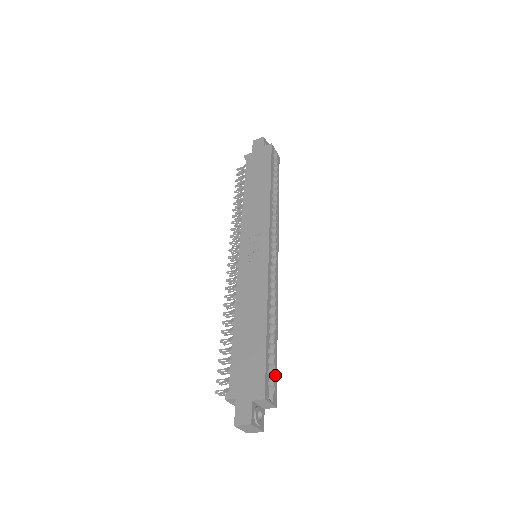
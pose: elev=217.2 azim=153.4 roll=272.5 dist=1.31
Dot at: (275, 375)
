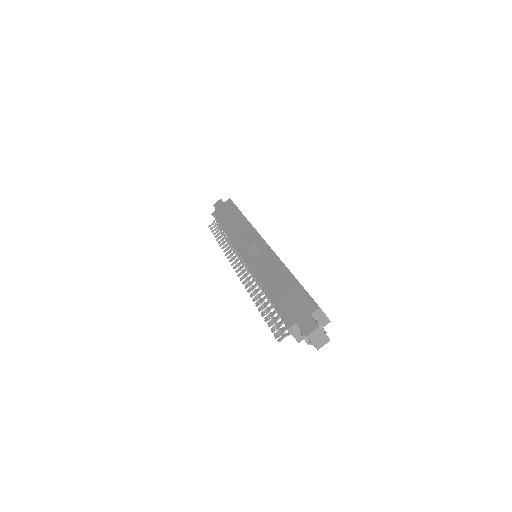
Dot at: occluded
